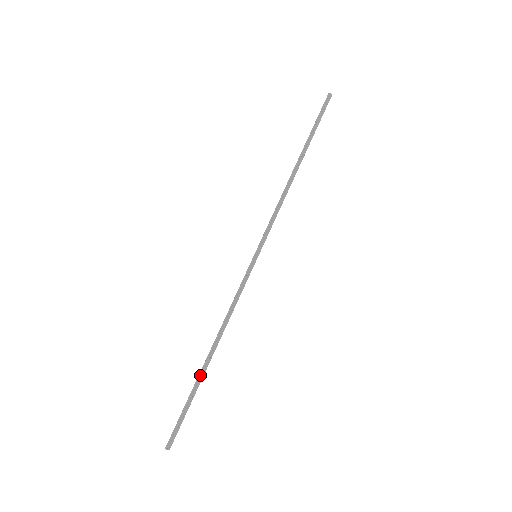
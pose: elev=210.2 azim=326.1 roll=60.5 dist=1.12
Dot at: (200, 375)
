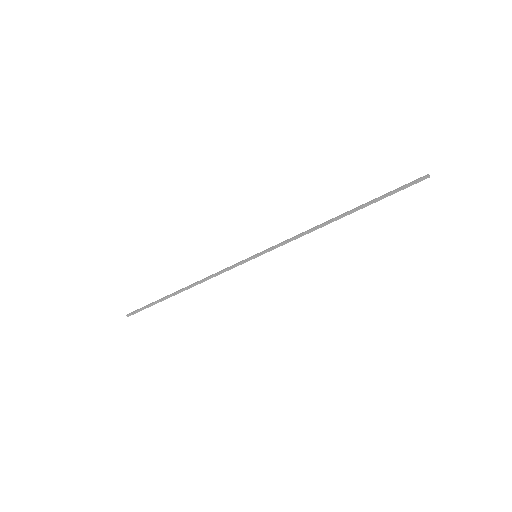
Dot at: (169, 297)
